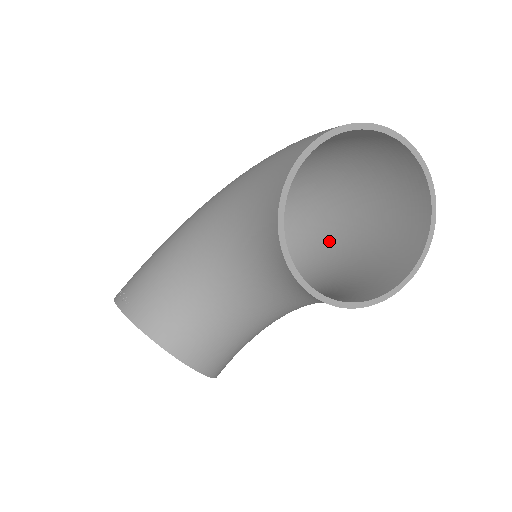
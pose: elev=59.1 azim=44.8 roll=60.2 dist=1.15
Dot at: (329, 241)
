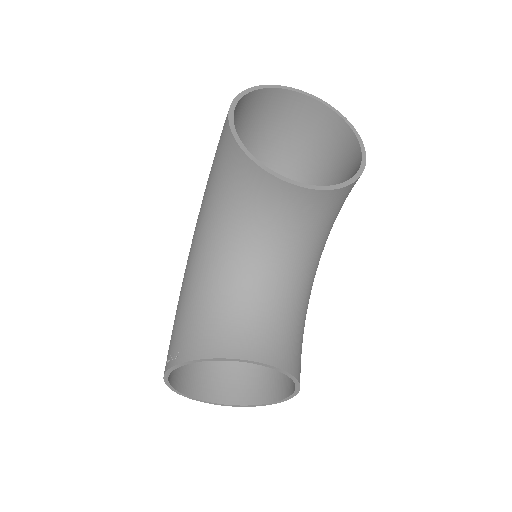
Dot at: occluded
